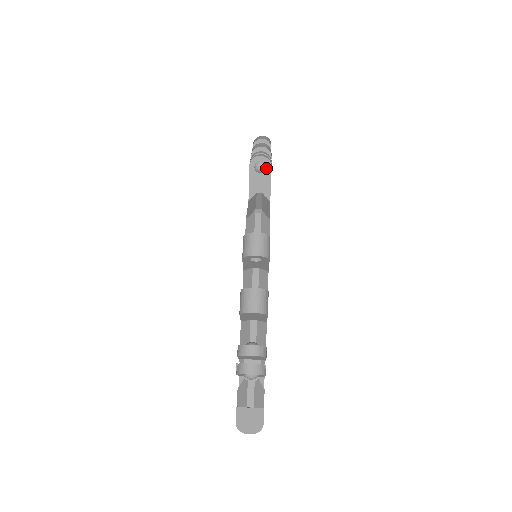
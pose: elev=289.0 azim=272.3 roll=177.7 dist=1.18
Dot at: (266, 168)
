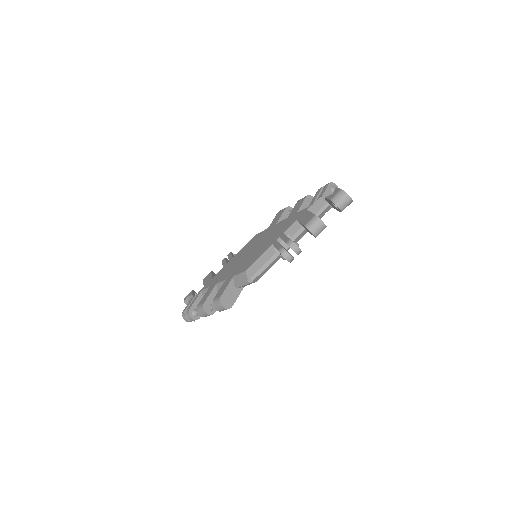
Dot at: occluded
